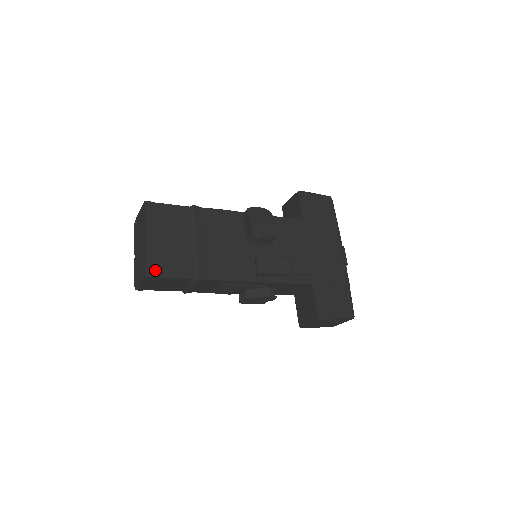
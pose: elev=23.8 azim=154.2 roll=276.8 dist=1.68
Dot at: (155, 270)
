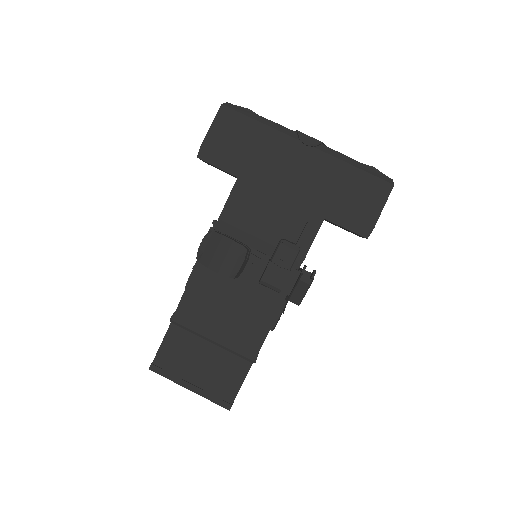
Dot at: (226, 398)
